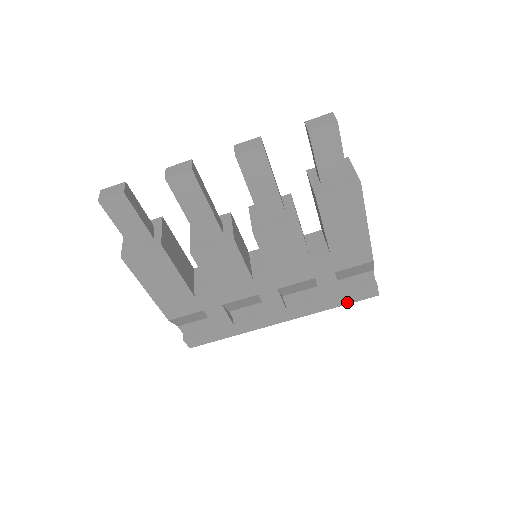
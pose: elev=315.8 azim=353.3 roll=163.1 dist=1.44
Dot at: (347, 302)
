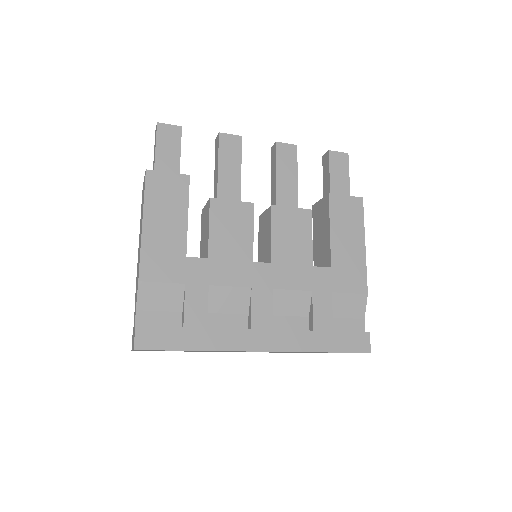
Dot at: (338, 349)
